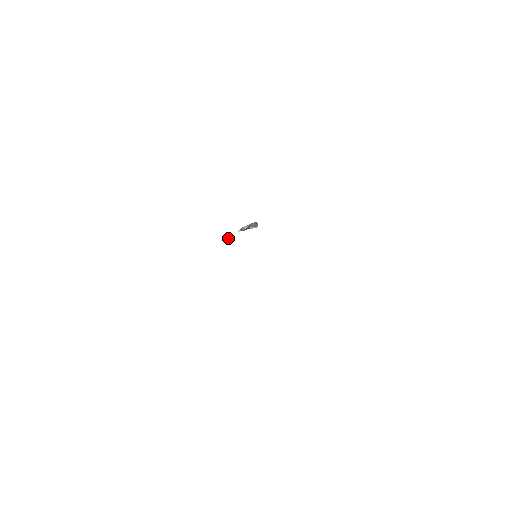
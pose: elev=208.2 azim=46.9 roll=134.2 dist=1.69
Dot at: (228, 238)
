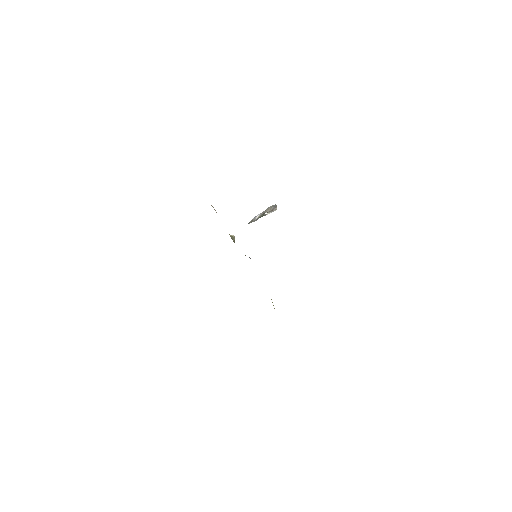
Dot at: (232, 237)
